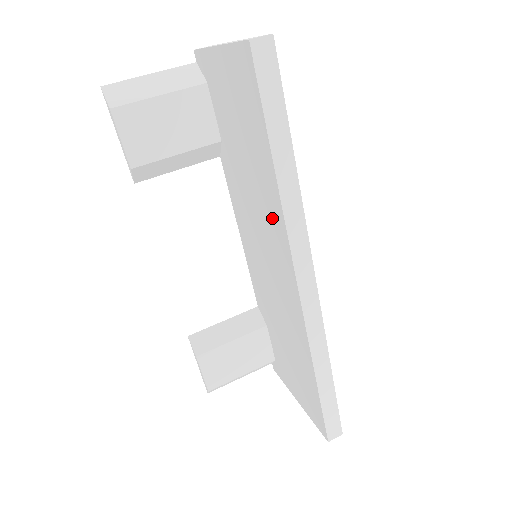
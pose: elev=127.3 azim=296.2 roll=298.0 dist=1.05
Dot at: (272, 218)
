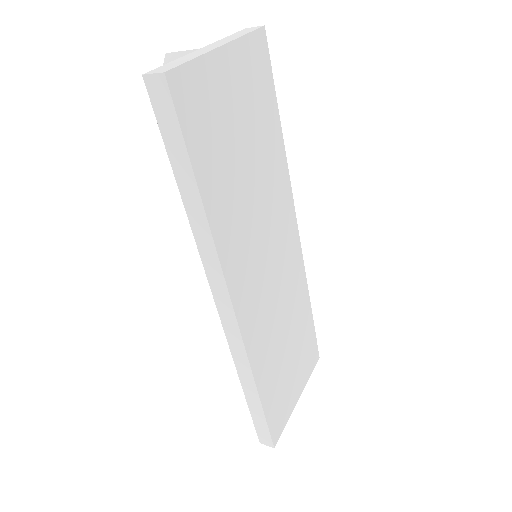
Dot at: occluded
